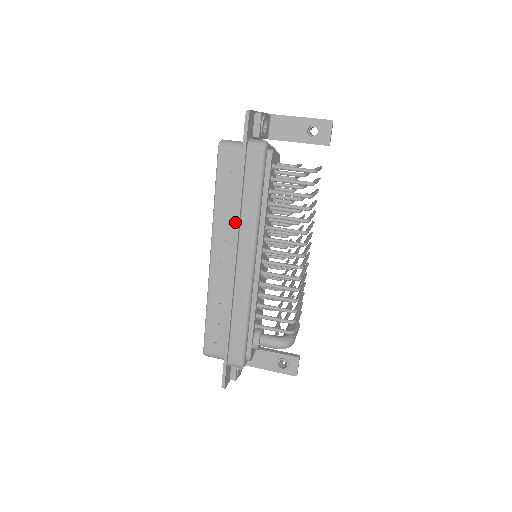
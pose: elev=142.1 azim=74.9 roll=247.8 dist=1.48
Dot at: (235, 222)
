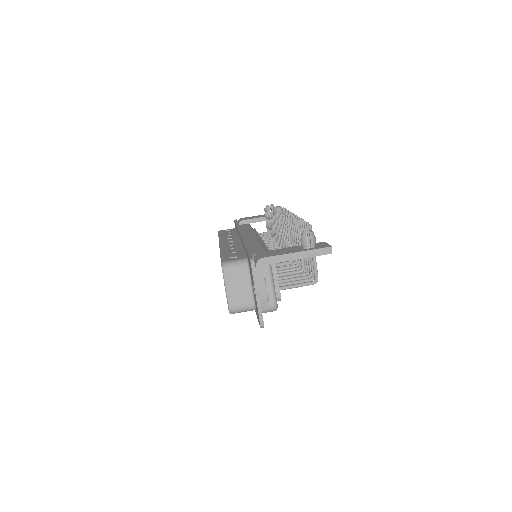
Dot at: occluded
